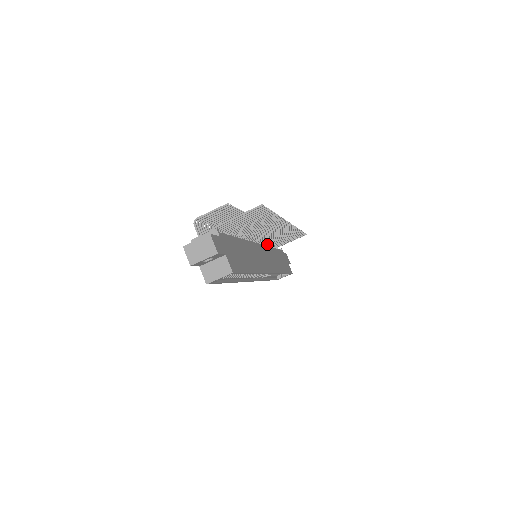
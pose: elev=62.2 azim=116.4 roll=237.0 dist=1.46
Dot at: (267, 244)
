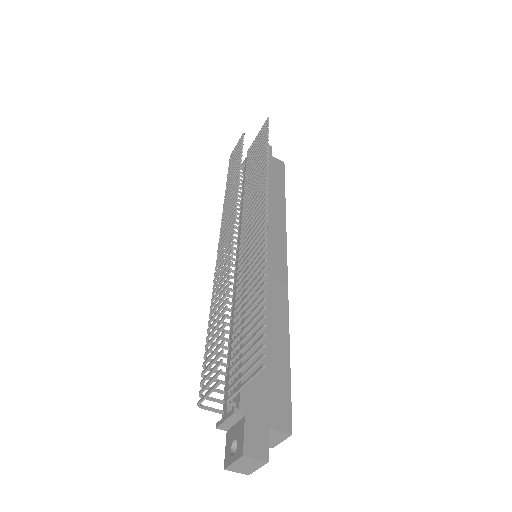
Dot at: occluded
